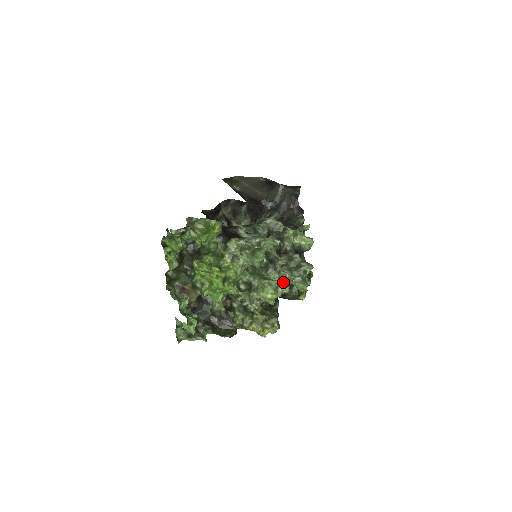
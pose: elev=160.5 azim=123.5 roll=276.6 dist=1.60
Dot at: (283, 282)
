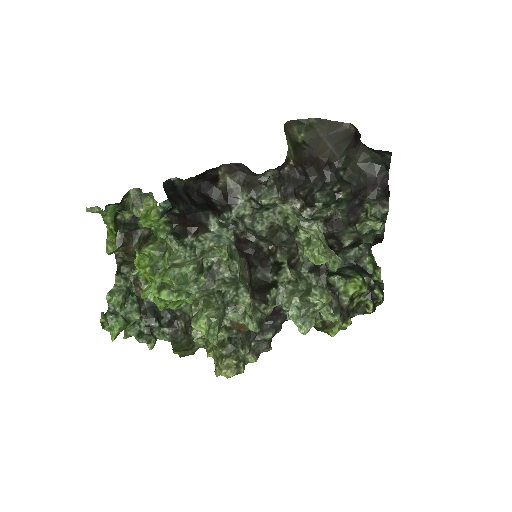
Dot at: (251, 314)
